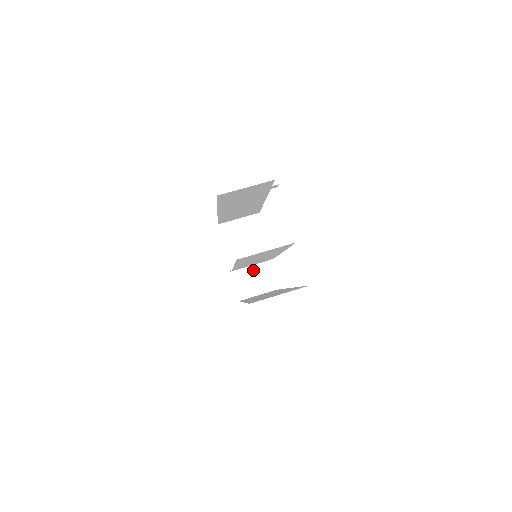
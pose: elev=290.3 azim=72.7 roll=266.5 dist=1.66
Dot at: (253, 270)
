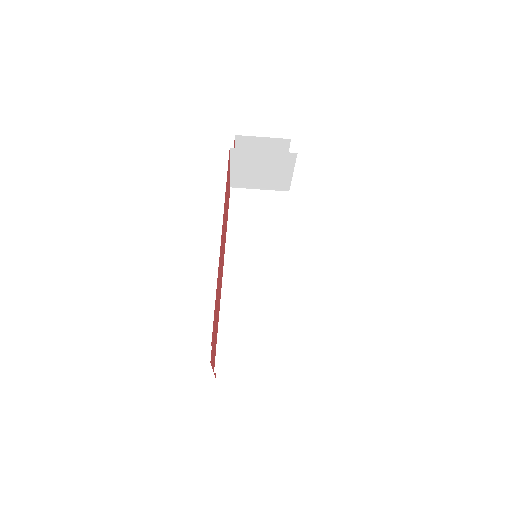
Dot at: (266, 141)
